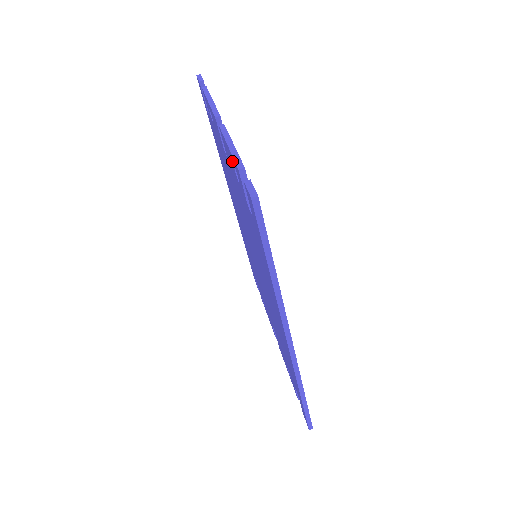
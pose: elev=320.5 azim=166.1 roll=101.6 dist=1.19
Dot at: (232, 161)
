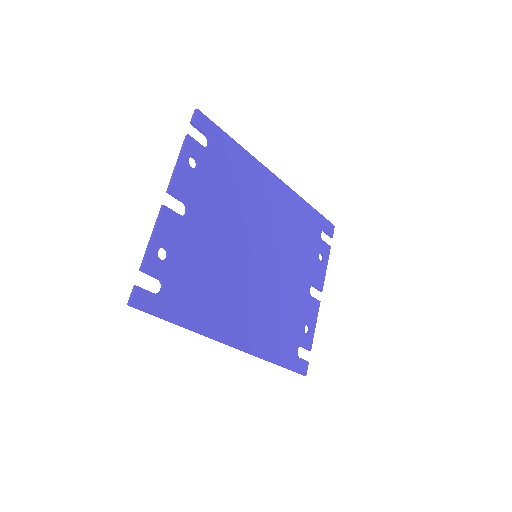
Dot at: (156, 246)
